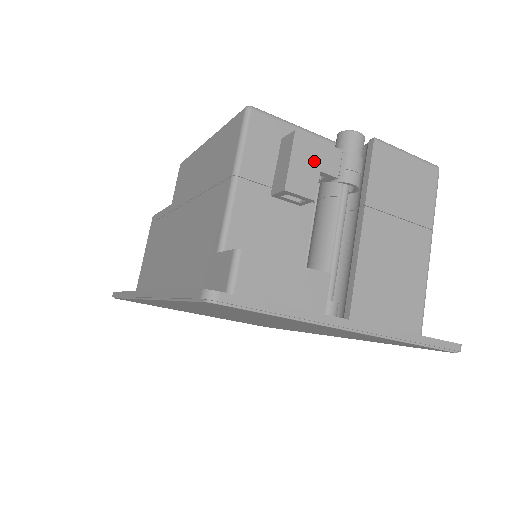
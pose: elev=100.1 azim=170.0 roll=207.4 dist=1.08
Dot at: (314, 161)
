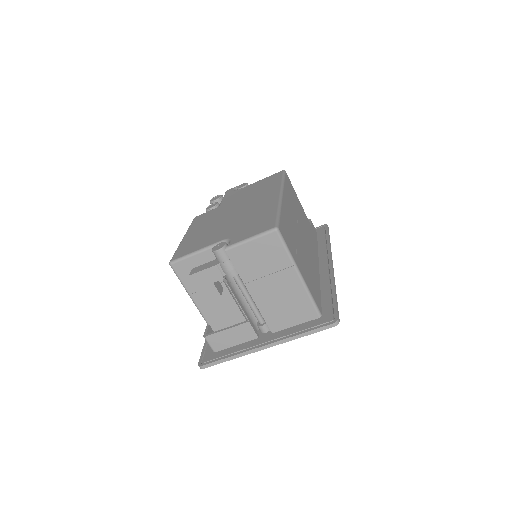
Dot at: (207, 281)
